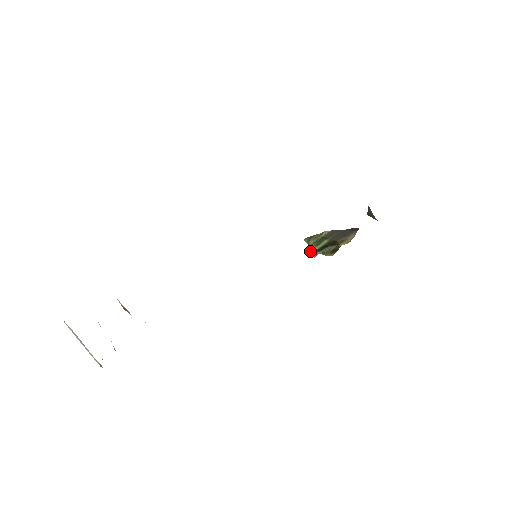
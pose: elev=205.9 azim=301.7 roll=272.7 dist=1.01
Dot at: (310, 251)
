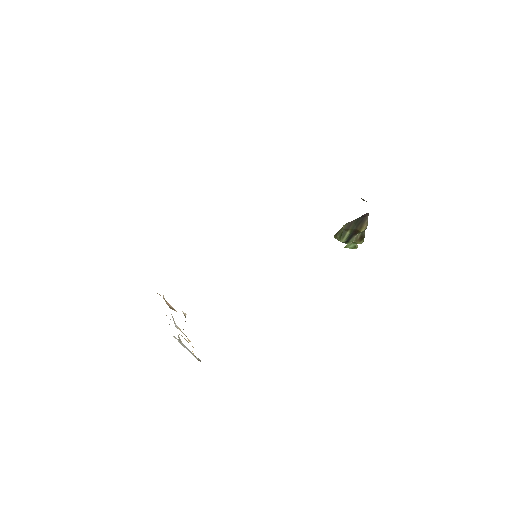
Dot at: (349, 245)
